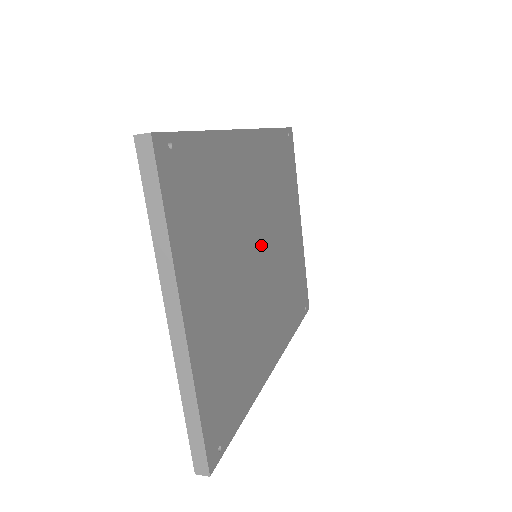
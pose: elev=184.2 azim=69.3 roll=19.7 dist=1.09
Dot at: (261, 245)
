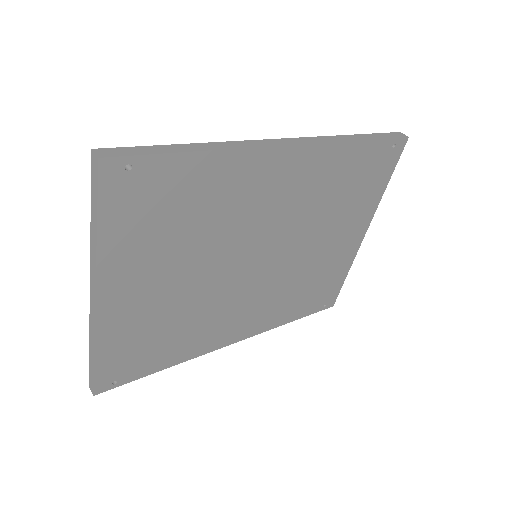
Dot at: (264, 251)
